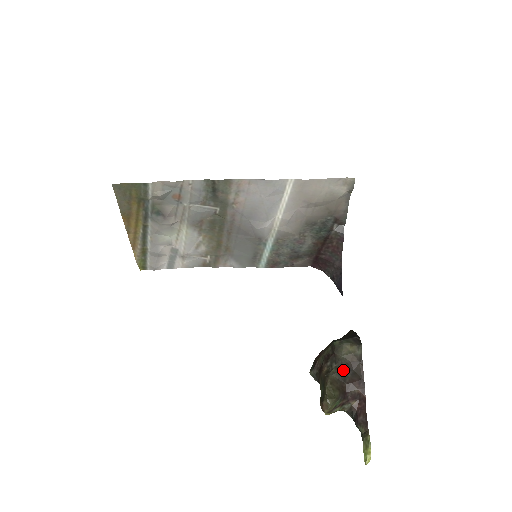
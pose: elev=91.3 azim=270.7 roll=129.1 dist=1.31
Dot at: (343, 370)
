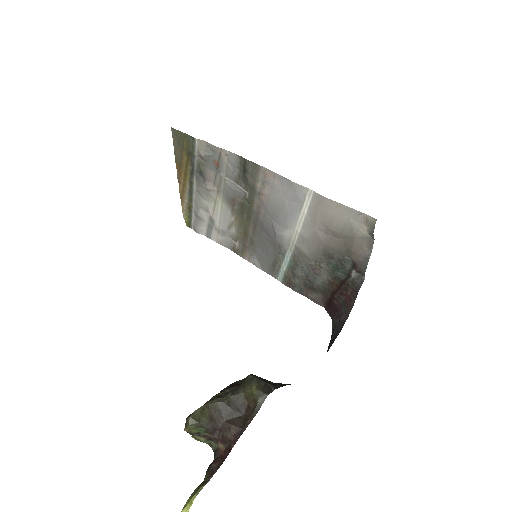
Dot at: (233, 406)
